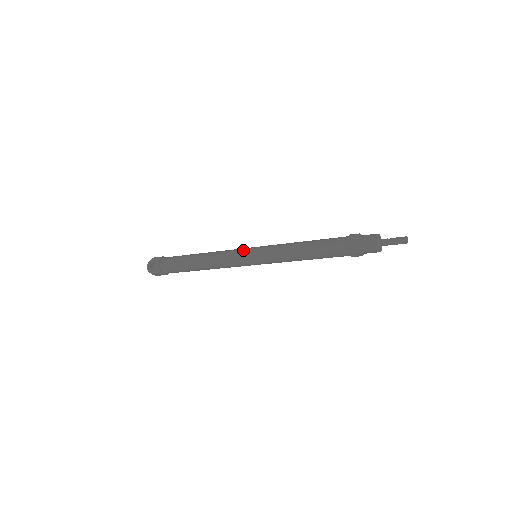
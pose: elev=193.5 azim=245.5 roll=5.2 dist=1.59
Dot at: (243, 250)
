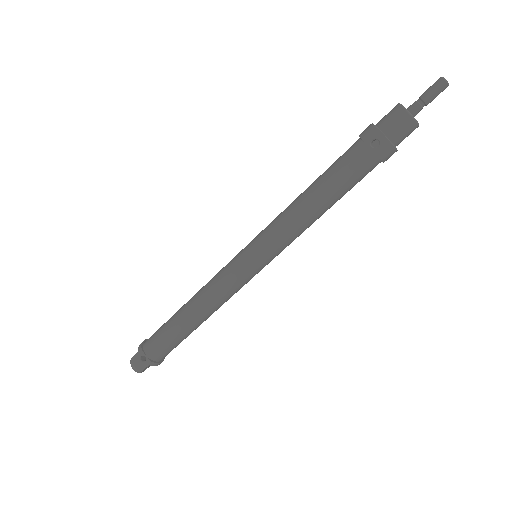
Dot at: occluded
